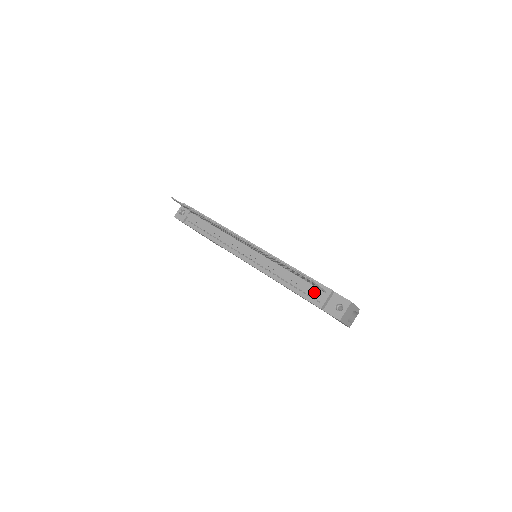
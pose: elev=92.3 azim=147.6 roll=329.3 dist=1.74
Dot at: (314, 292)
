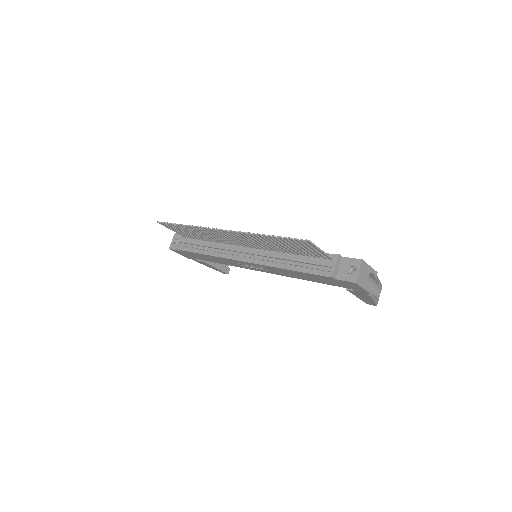
Dot at: (320, 263)
